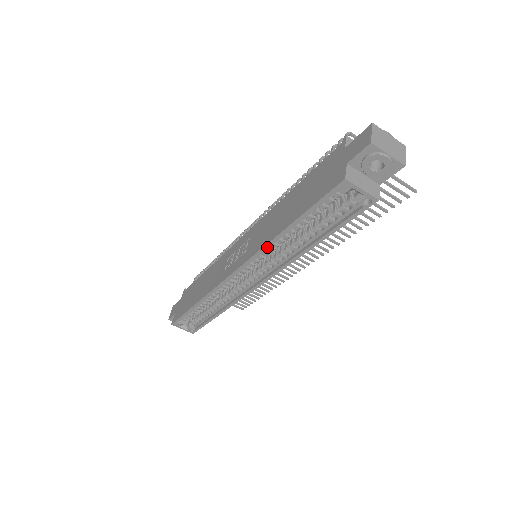
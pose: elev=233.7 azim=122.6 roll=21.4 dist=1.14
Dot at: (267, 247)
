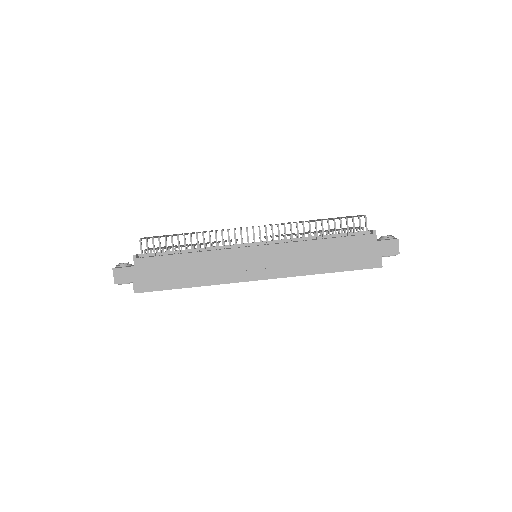
Dot at: (303, 275)
